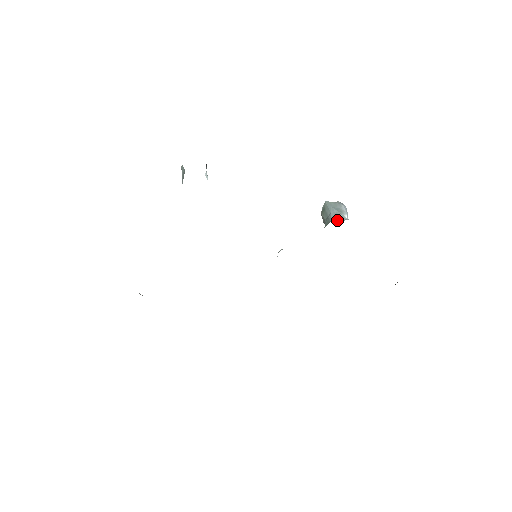
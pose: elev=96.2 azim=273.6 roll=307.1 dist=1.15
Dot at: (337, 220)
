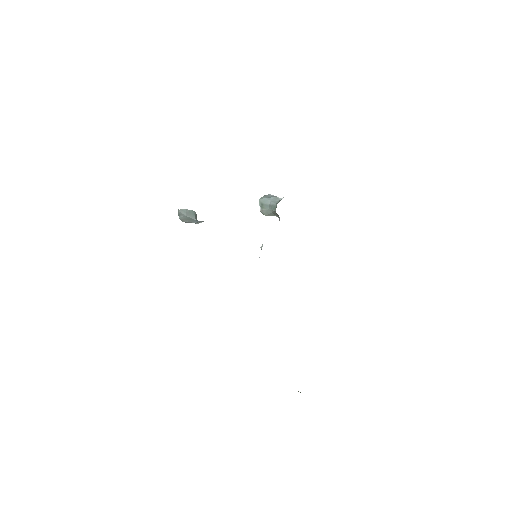
Dot at: (279, 201)
